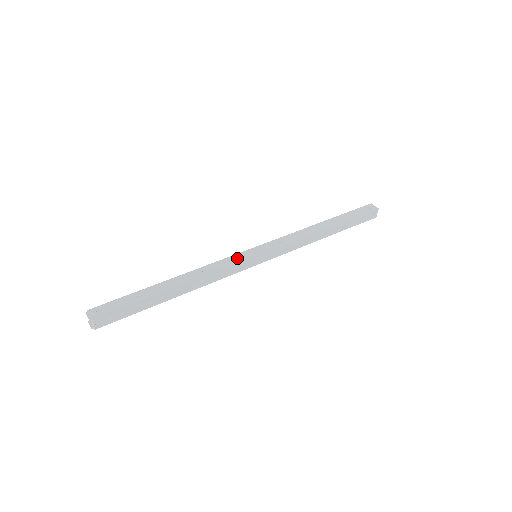
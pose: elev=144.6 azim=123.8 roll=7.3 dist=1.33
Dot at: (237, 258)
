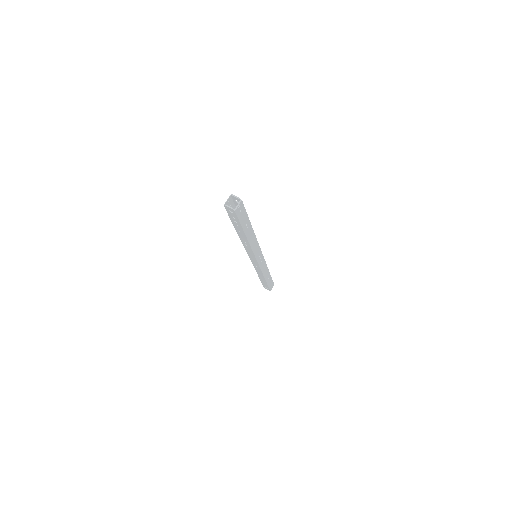
Dot at: occluded
